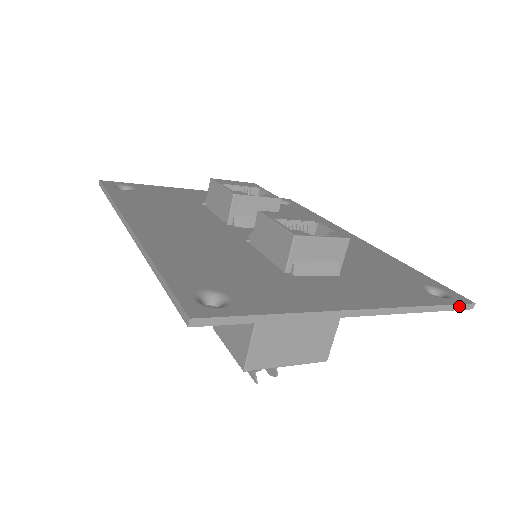
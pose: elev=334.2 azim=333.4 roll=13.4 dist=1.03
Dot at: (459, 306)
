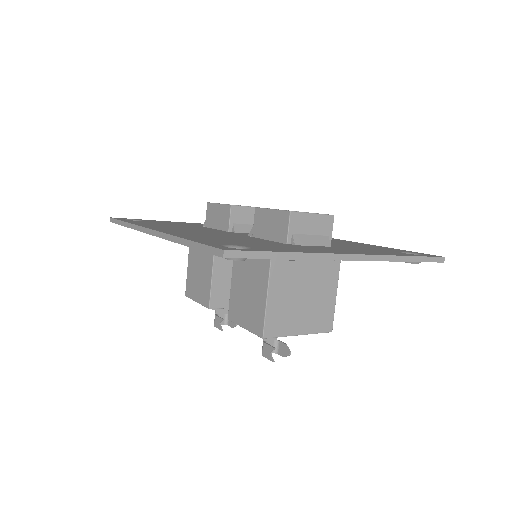
Dot at: (432, 259)
